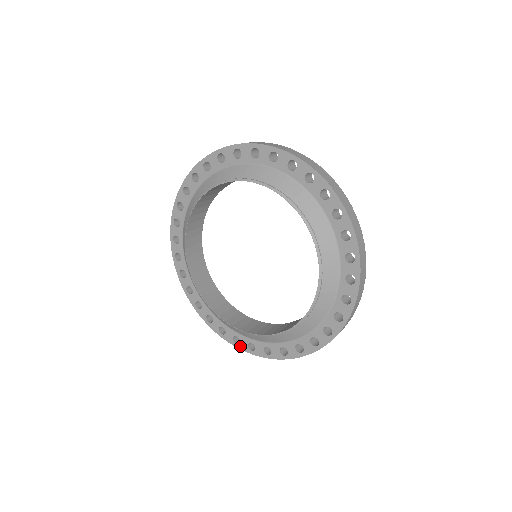
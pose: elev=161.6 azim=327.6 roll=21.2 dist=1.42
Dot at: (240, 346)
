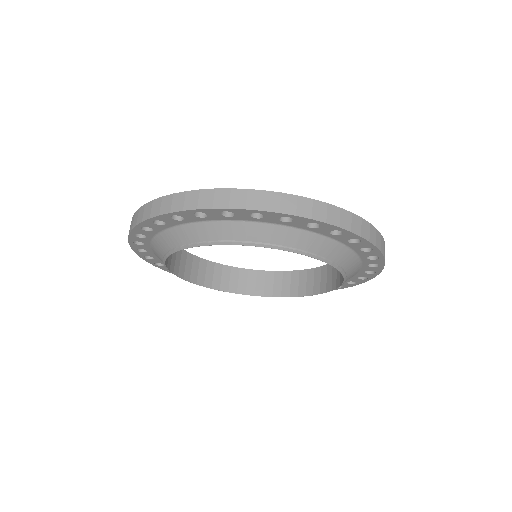
Dot at: (159, 266)
